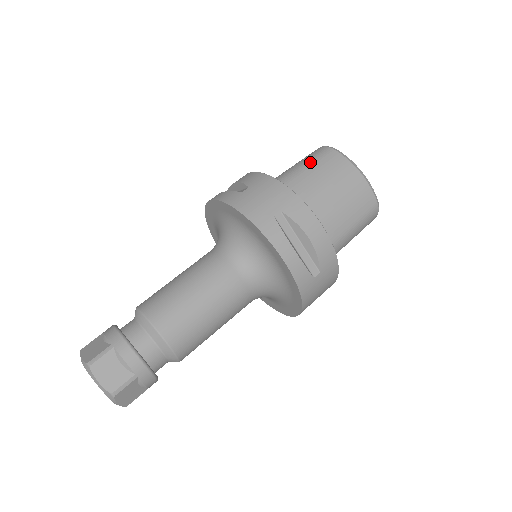
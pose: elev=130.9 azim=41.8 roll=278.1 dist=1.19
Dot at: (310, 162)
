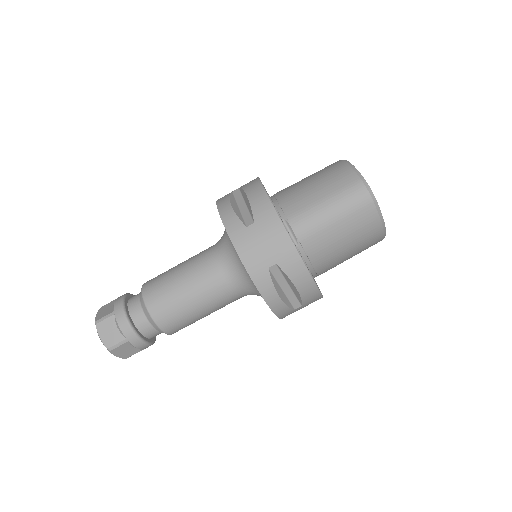
Dot at: occluded
